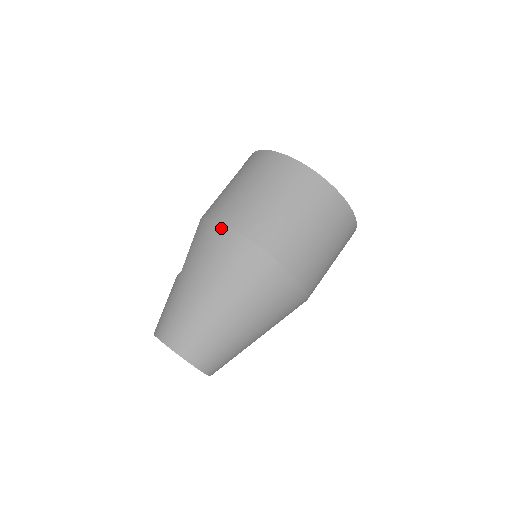
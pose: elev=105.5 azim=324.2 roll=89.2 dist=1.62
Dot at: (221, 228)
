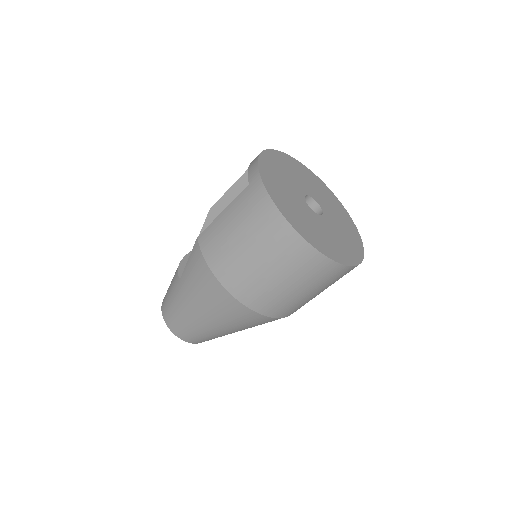
Dot at: (213, 279)
